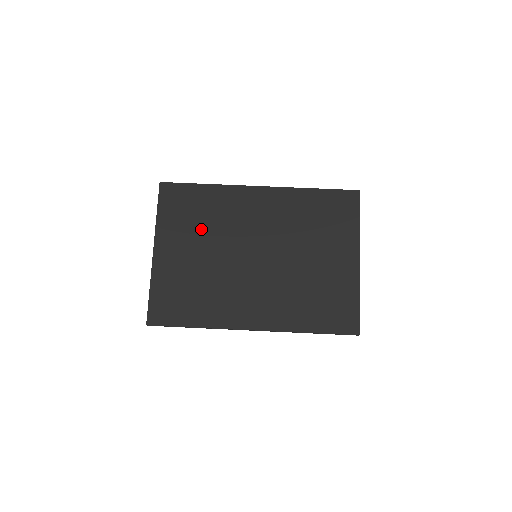
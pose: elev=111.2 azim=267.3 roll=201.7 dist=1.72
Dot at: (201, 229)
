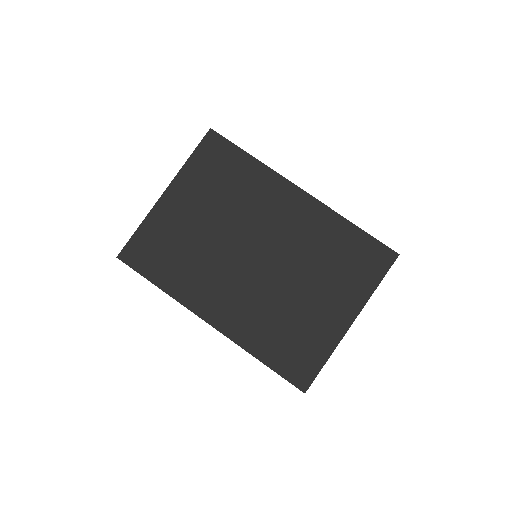
Dot at: (221, 198)
